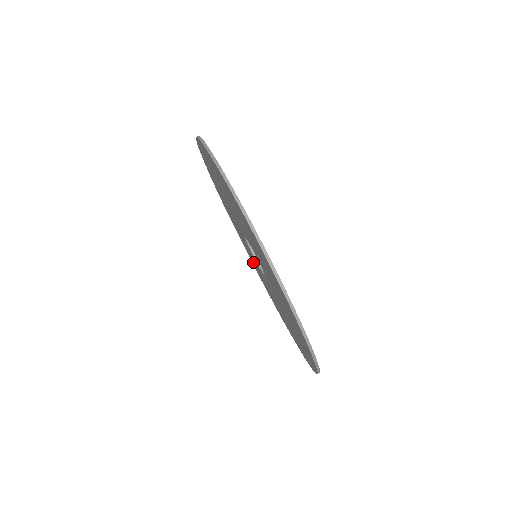
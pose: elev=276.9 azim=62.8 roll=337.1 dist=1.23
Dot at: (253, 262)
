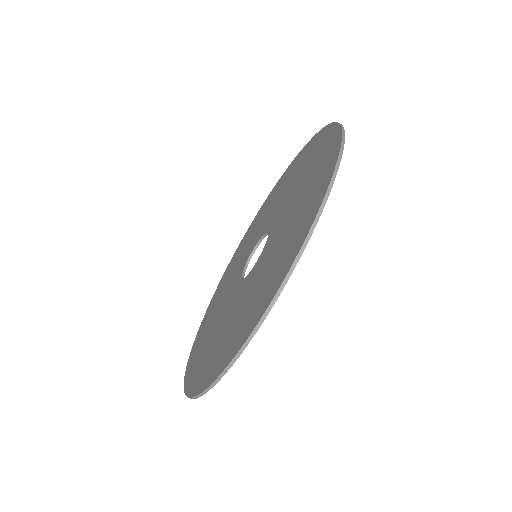
Dot at: (297, 168)
